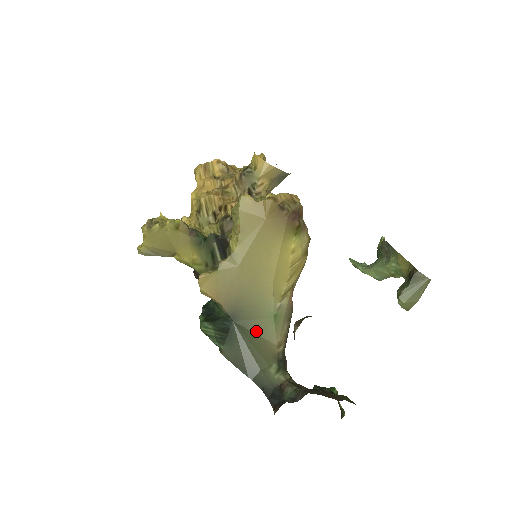
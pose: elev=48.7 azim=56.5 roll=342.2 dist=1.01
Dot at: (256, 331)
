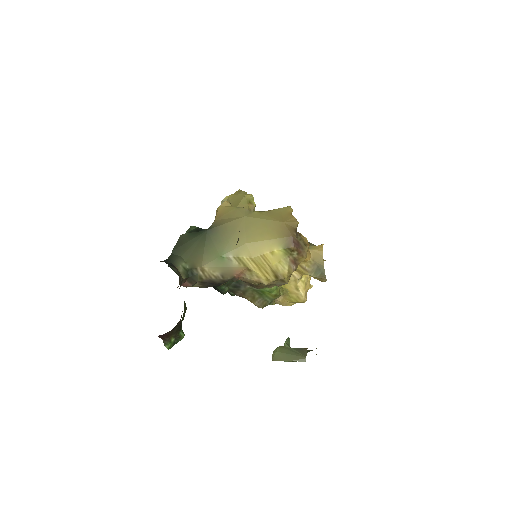
Dot at: (206, 248)
